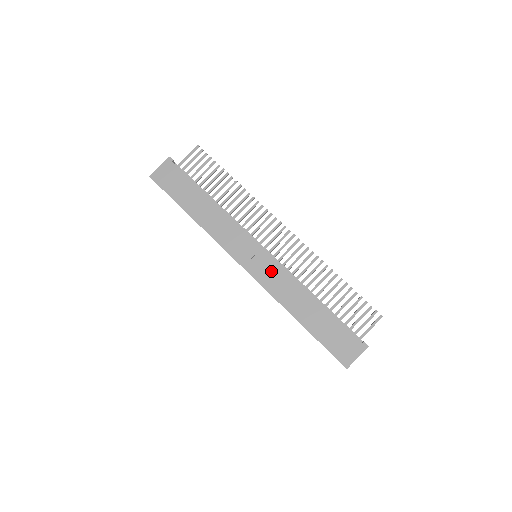
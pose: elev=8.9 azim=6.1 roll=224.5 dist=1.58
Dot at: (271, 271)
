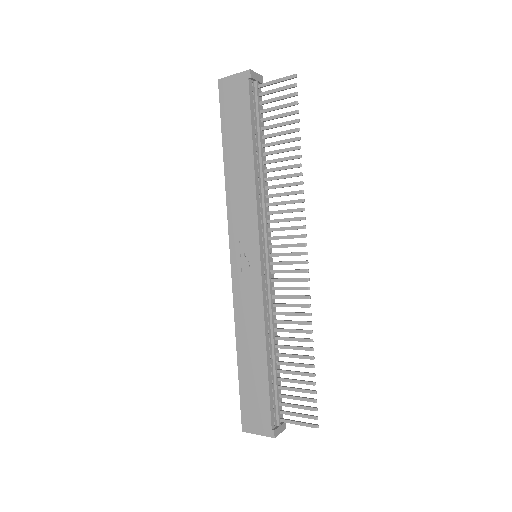
Dot at: (250, 287)
